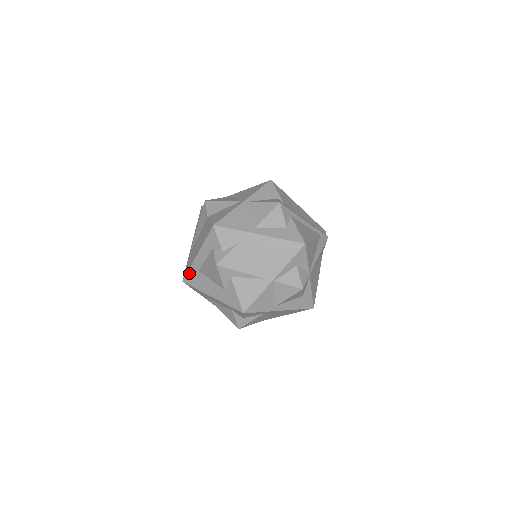
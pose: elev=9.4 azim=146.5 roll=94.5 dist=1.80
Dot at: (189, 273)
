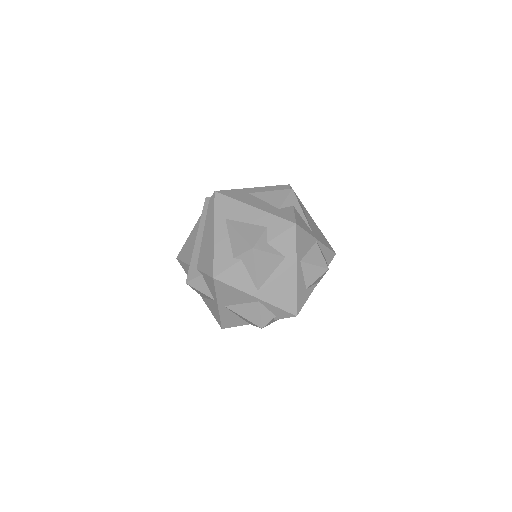
Dot at: (232, 190)
